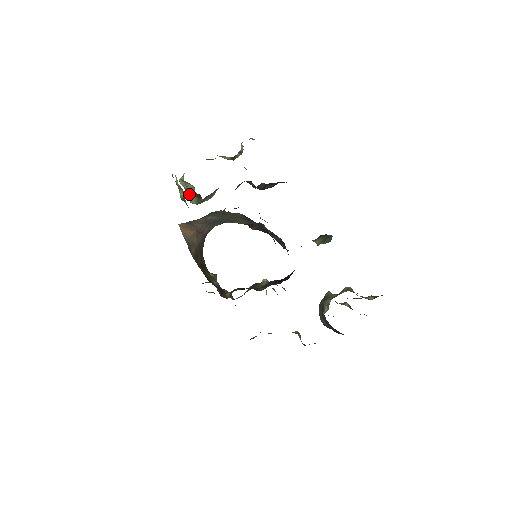
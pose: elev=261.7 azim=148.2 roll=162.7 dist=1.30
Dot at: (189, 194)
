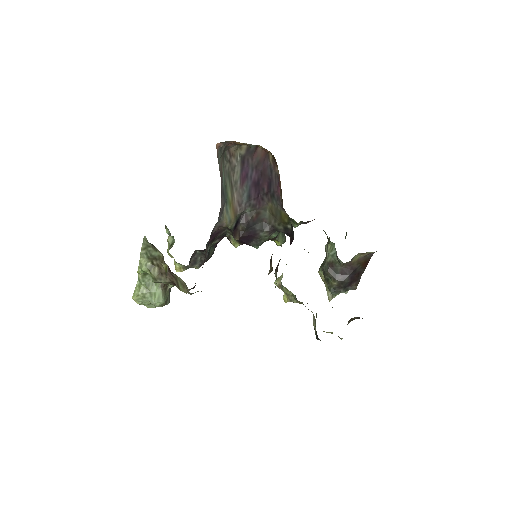
Dot at: (152, 296)
